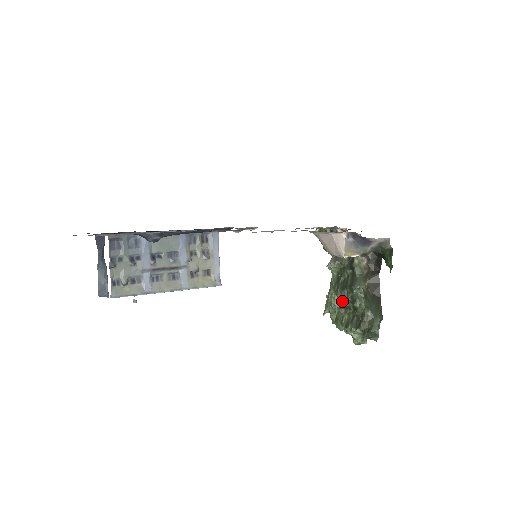
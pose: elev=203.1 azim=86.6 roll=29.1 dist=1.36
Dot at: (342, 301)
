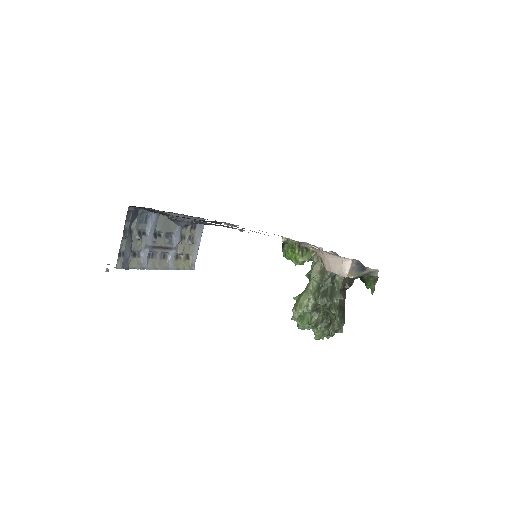
Dot at: (318, 306)
